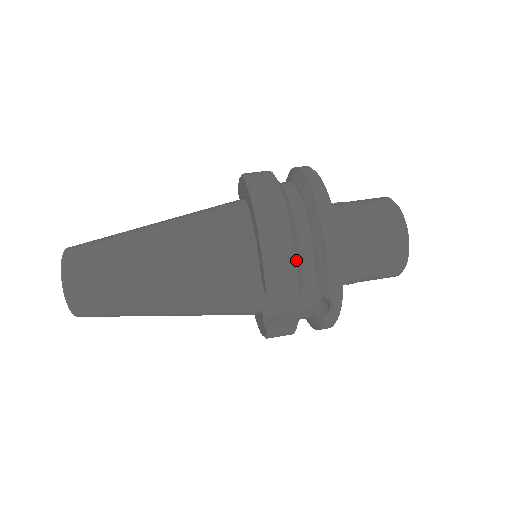
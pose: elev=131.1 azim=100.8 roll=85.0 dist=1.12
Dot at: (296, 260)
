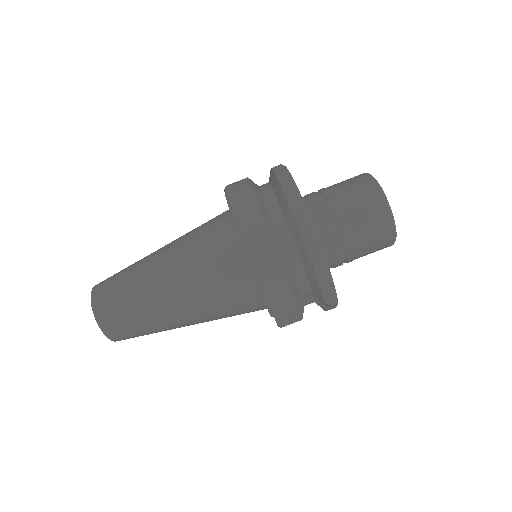
Dot at: (290, 288)
